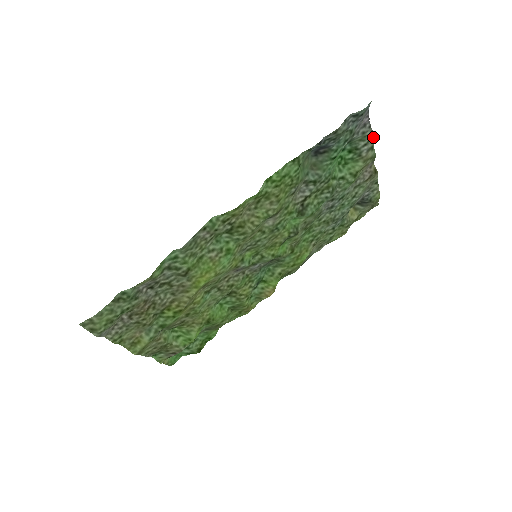
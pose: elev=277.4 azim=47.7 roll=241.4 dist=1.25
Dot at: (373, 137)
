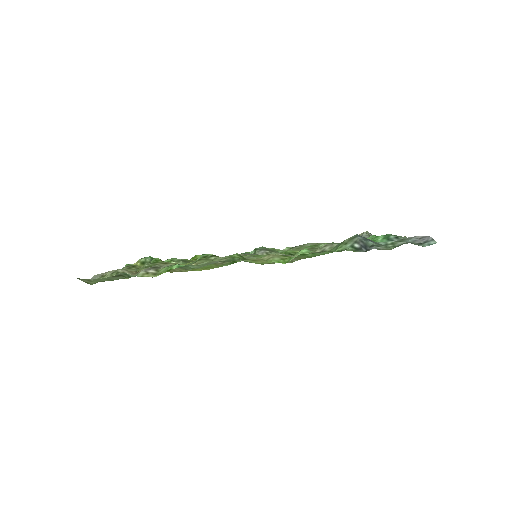
Dot at: occluded
